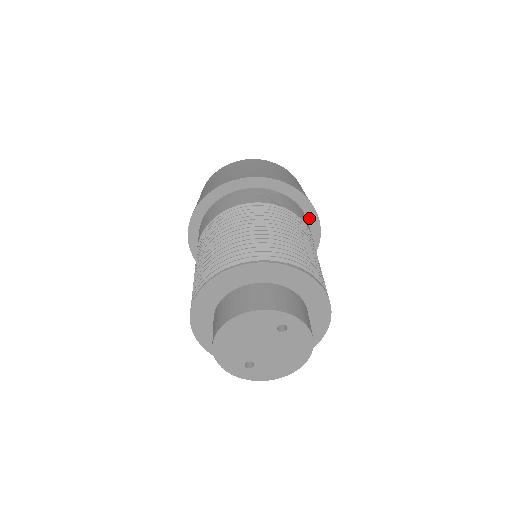
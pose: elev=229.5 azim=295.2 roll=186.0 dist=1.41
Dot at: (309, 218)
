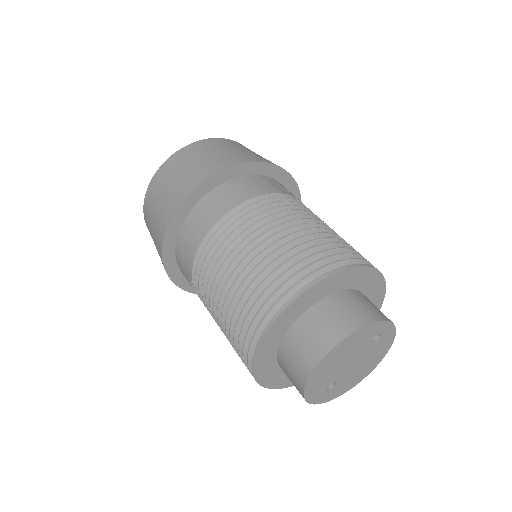
Dot at: occluded
